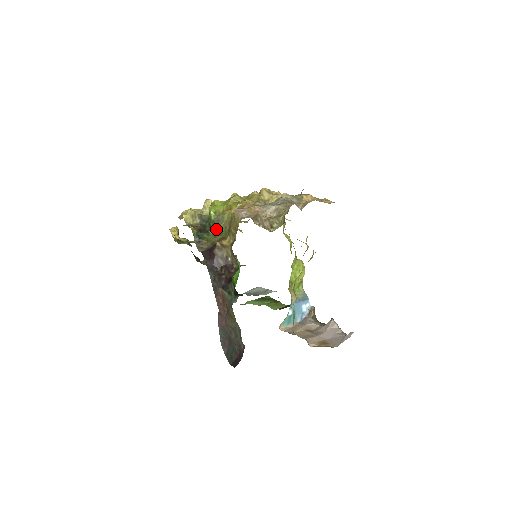
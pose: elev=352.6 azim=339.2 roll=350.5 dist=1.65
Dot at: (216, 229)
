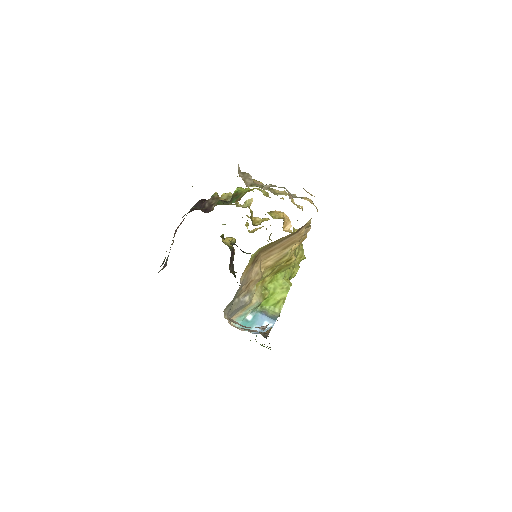
Dot at: occluded
